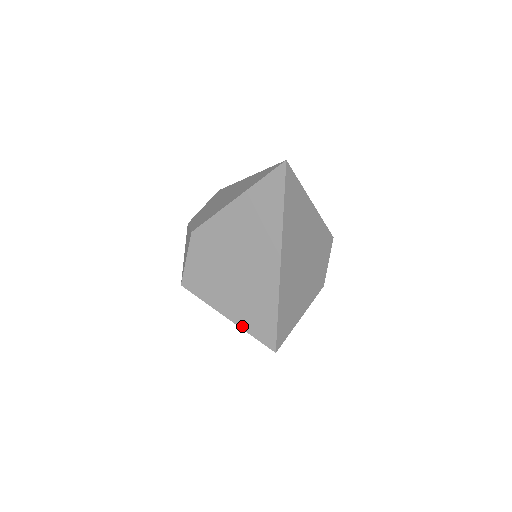
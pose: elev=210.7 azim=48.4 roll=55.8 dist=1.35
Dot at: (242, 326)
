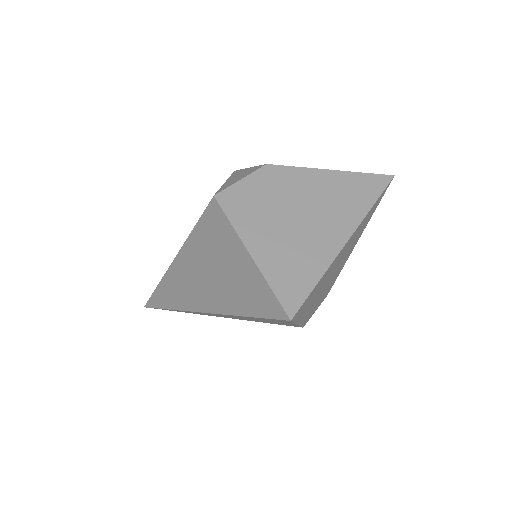
Dot at: (265, 272)
